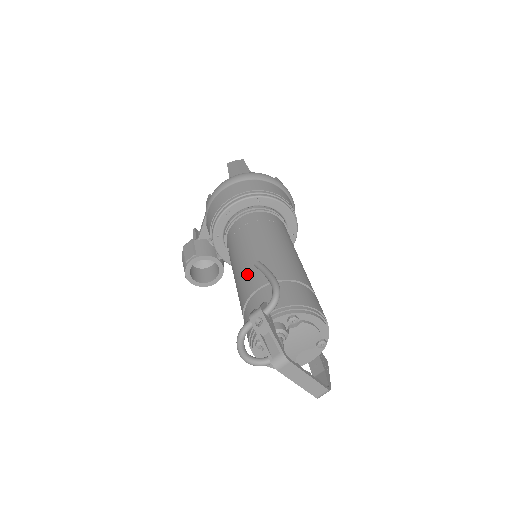
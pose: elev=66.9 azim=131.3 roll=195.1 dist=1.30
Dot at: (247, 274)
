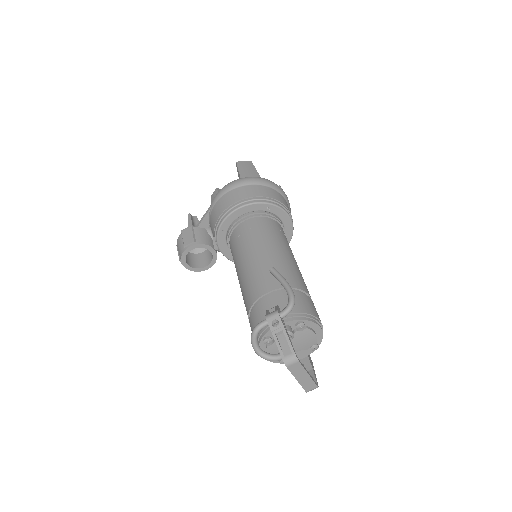
Dot at: (258, 275)
